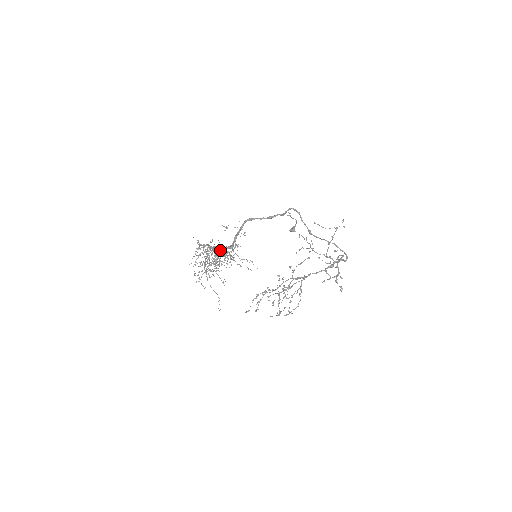
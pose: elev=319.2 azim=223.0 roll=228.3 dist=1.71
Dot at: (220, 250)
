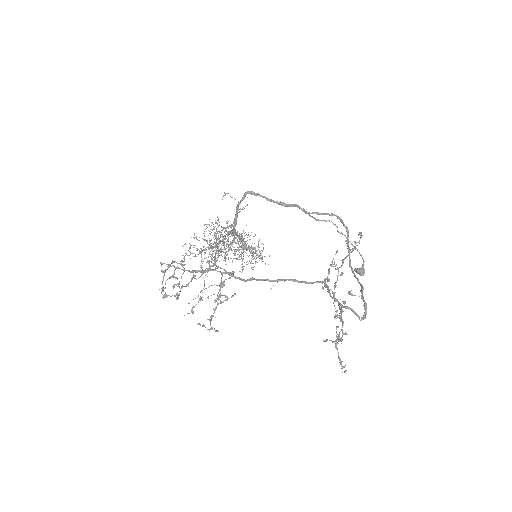
Dot at: (228, 233)
